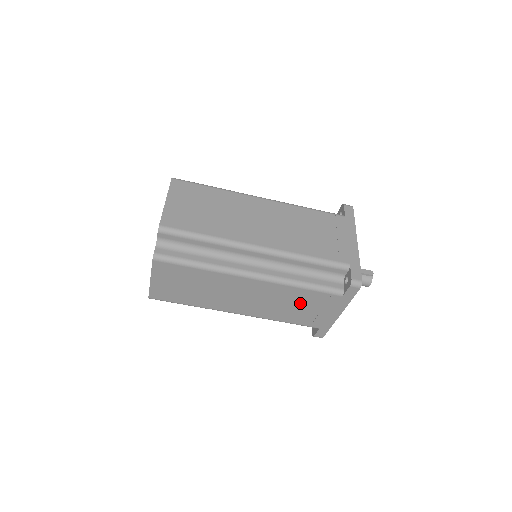
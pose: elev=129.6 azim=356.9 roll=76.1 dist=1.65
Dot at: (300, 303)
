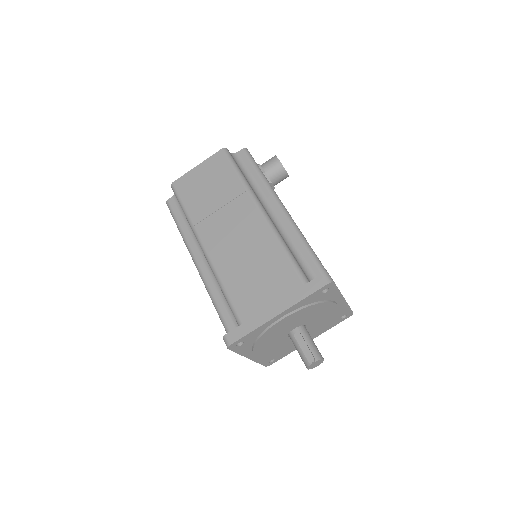
Dot at: occluded
